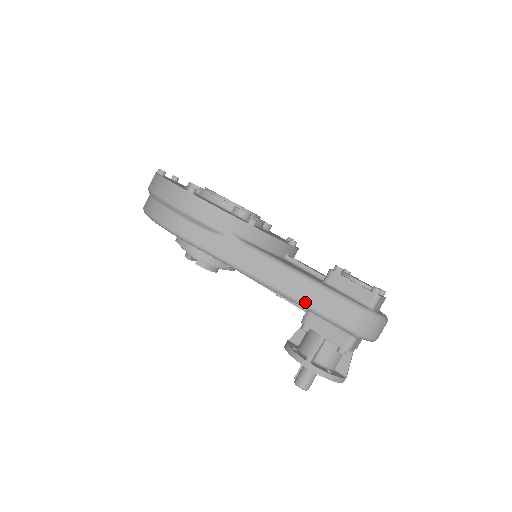
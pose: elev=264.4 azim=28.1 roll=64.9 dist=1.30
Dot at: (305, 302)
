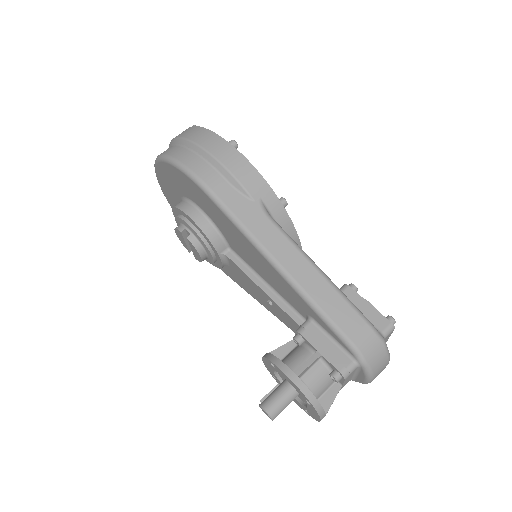
Dot at: (317, 301)
